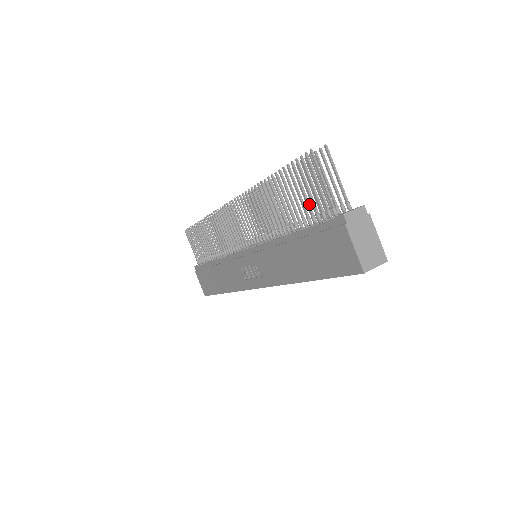
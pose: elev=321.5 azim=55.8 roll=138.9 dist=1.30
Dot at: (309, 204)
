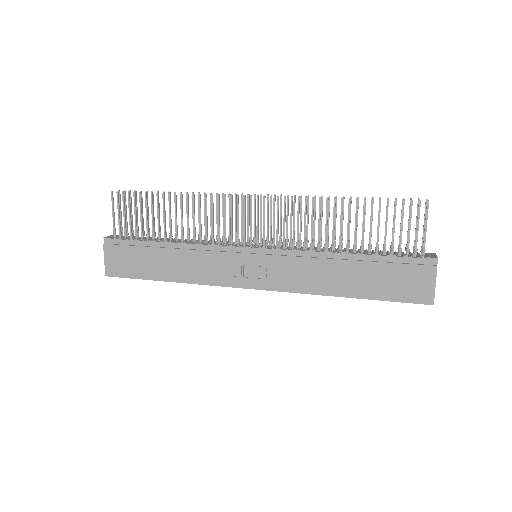
Dot at: occluded
